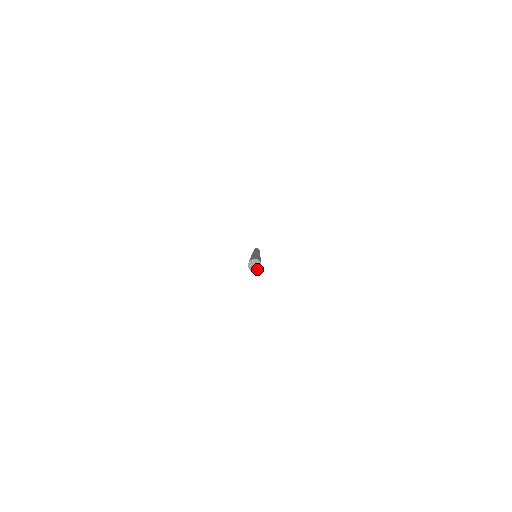
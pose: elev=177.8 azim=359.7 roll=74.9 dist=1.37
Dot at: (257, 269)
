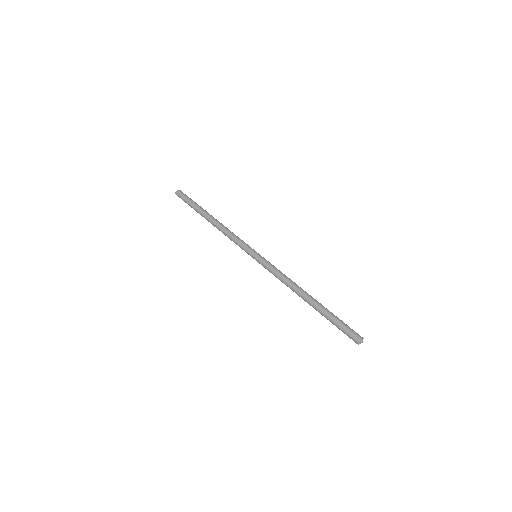
Dot at: occluded
